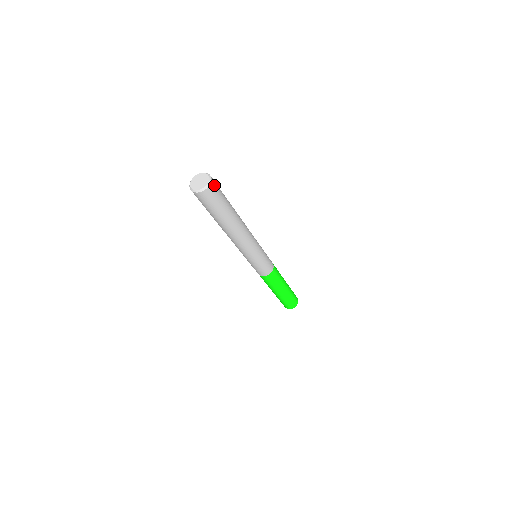
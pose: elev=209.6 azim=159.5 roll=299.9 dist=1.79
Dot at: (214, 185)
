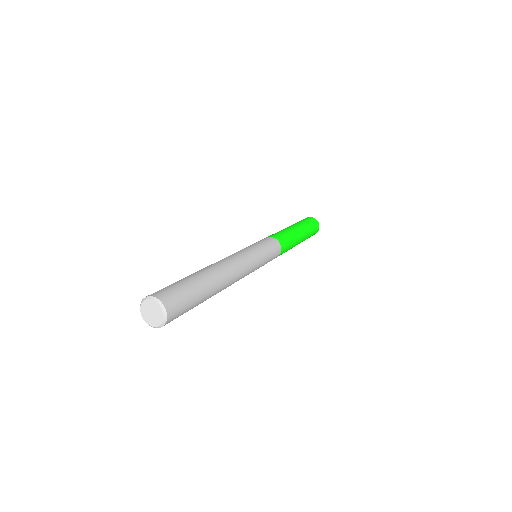
Dot at: (168, 299)
